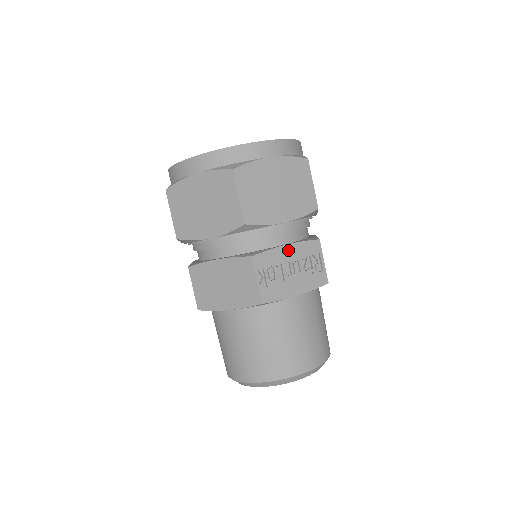
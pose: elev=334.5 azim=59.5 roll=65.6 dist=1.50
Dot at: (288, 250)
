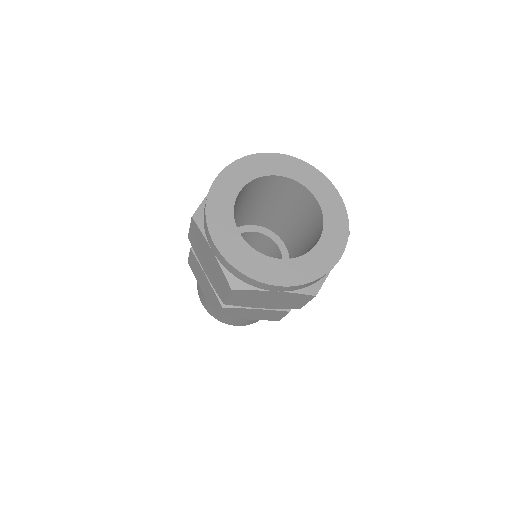
Dot at: occluded
